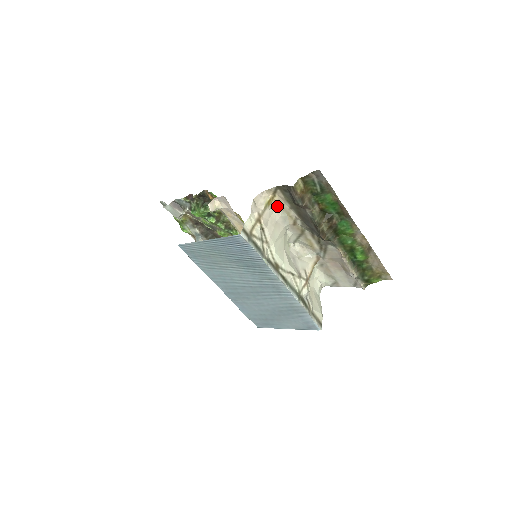
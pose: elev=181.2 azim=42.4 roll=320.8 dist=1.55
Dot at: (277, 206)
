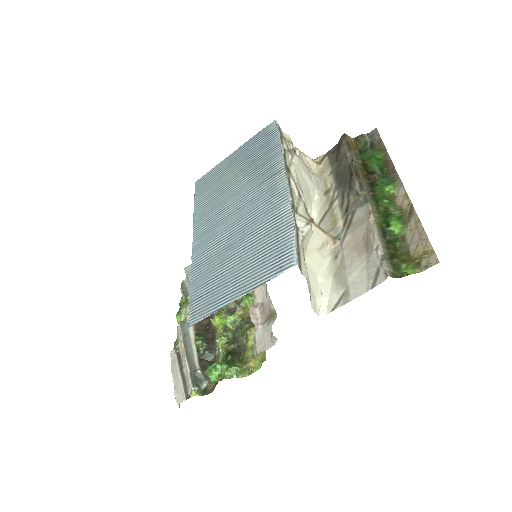
Dot at: (317, 173)
